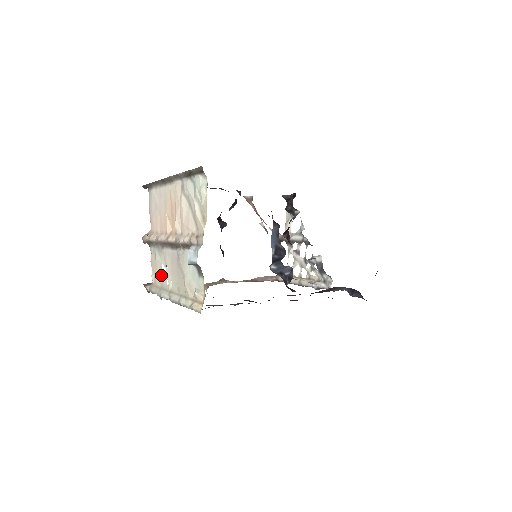
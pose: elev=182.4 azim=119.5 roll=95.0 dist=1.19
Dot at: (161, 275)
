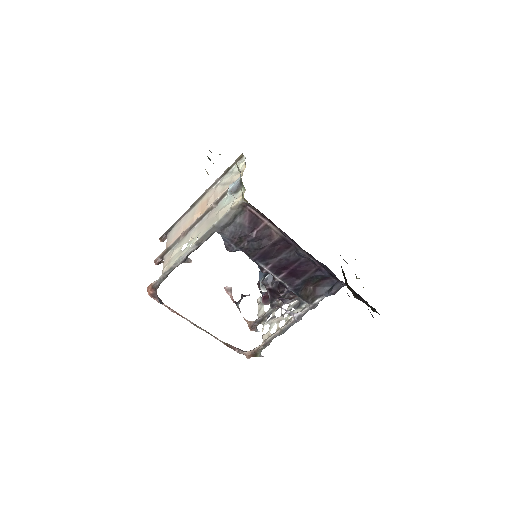
Dot at: (180, 252)
